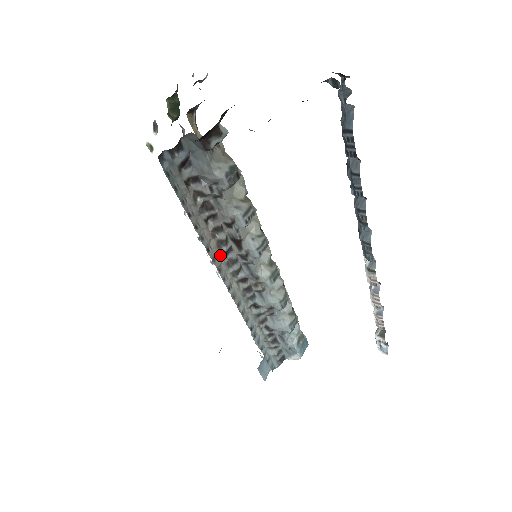
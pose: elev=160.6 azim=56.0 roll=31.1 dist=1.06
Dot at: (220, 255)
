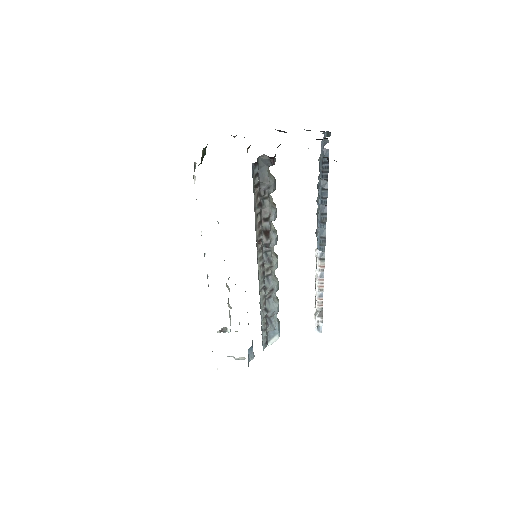
Dot at: (257, 243)
